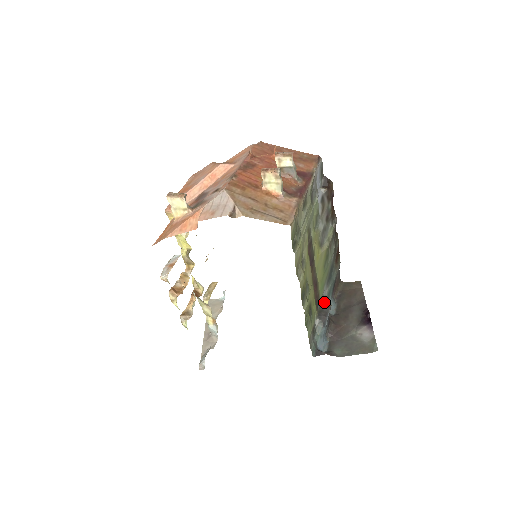
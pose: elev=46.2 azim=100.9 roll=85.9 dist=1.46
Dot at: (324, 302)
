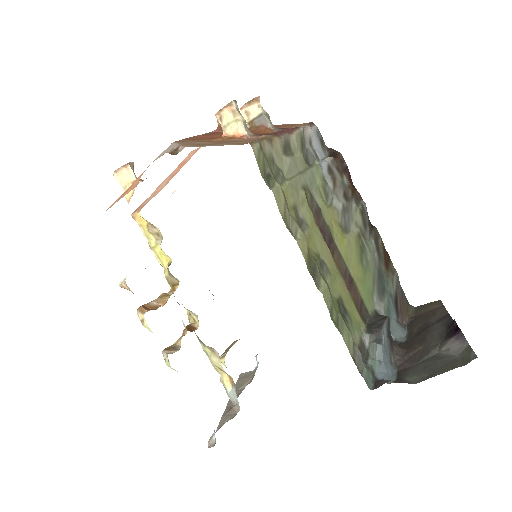
Dot at: (377, 315)
